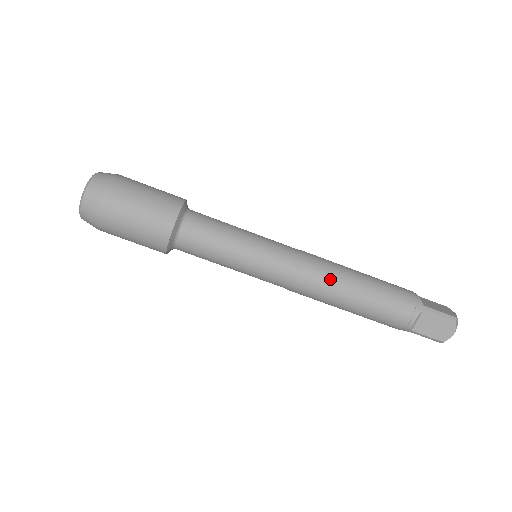
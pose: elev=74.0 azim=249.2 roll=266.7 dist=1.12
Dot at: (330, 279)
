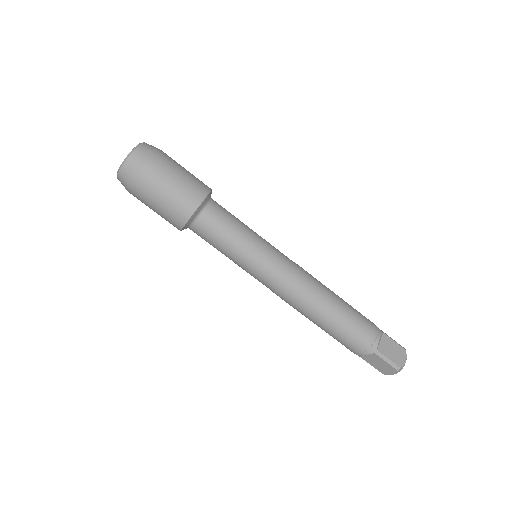
Dot at: (318, 283)
